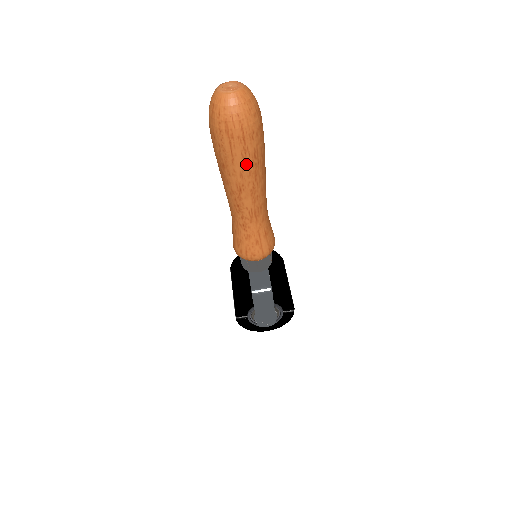
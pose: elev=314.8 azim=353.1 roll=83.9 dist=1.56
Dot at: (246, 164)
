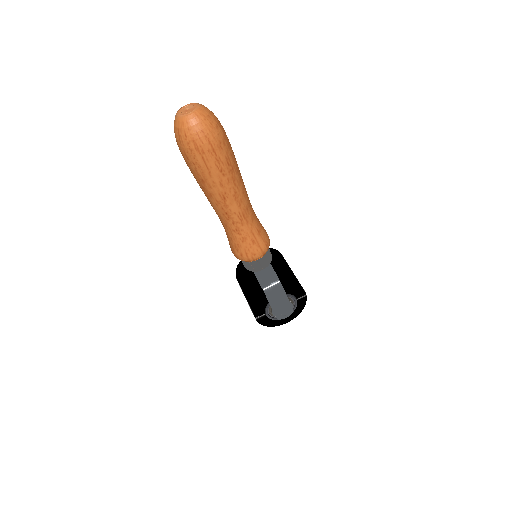
Dot at: (222, 173)
